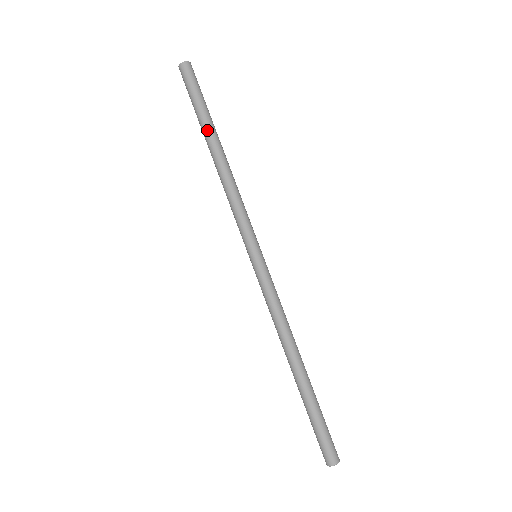
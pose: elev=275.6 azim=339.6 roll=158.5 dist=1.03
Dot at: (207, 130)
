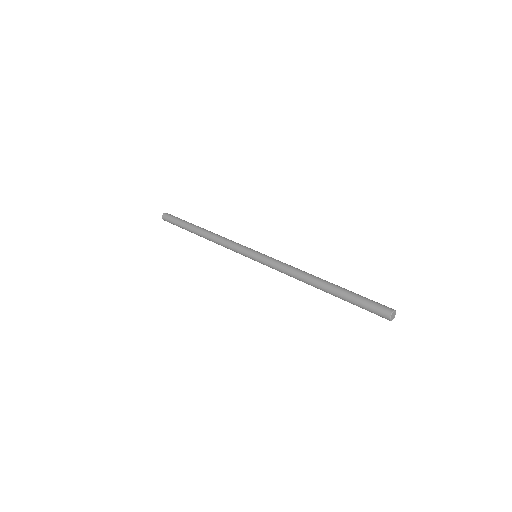
Dot at: occluded
